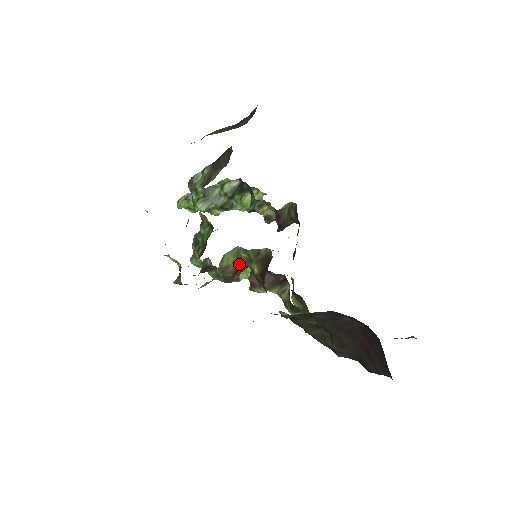
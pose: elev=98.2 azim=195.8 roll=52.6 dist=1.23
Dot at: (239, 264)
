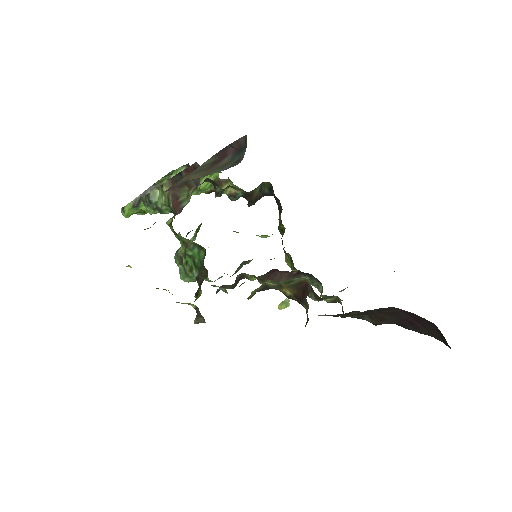
Dot at: (263, 288)
